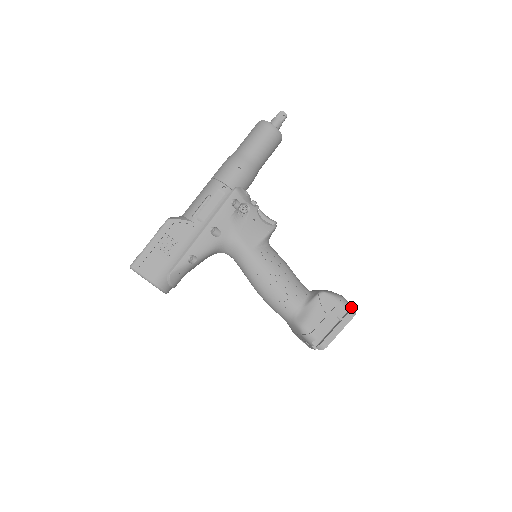
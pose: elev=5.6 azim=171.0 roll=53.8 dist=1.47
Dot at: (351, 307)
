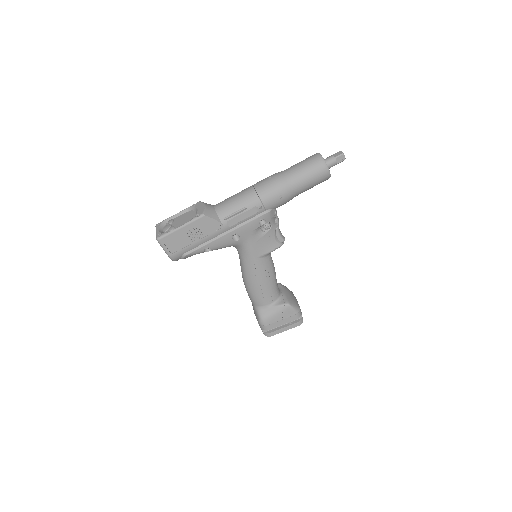
Dot at: (301, 318)
